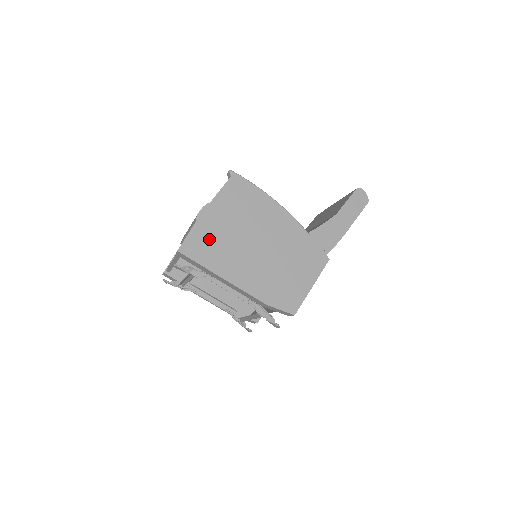
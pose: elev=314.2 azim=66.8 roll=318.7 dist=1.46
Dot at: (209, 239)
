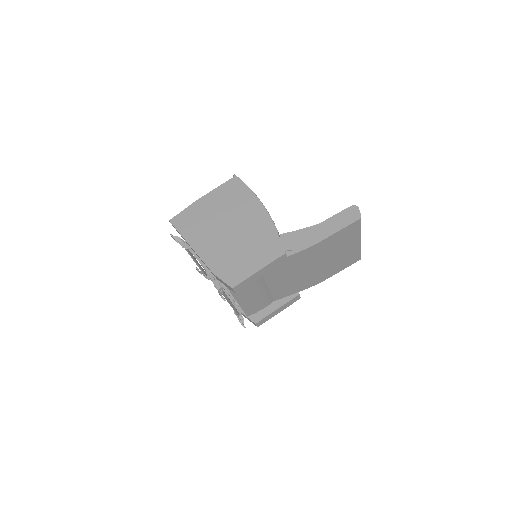
Dot at: (194, 217)
